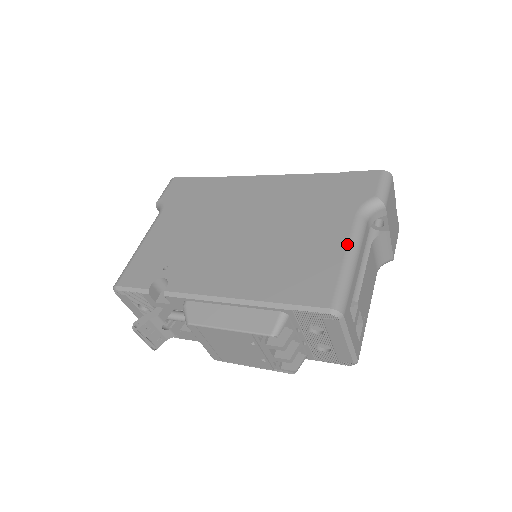
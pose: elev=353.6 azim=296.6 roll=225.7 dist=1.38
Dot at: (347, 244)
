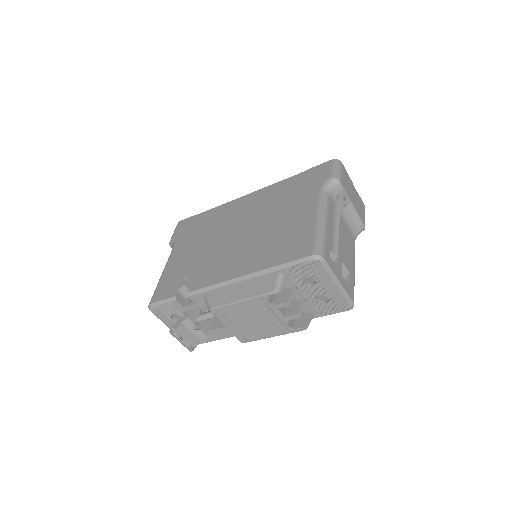
Dot at: (316, 213)
